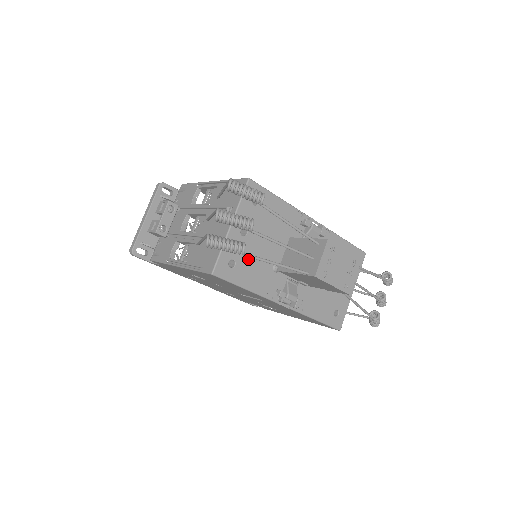
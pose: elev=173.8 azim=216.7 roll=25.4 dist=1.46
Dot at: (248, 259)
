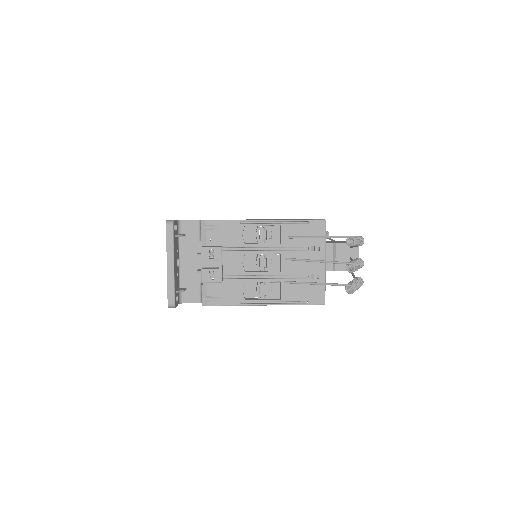
Dot at: occluded
